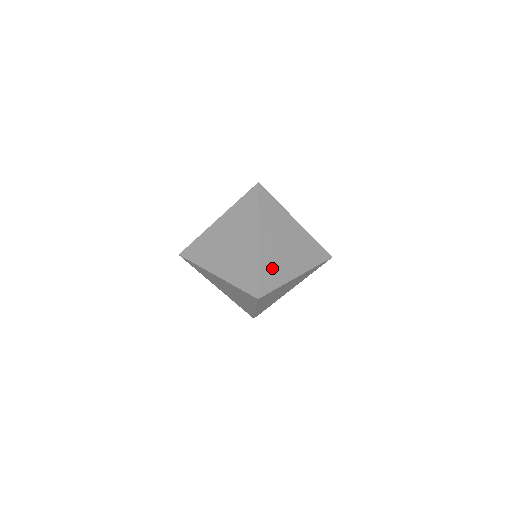
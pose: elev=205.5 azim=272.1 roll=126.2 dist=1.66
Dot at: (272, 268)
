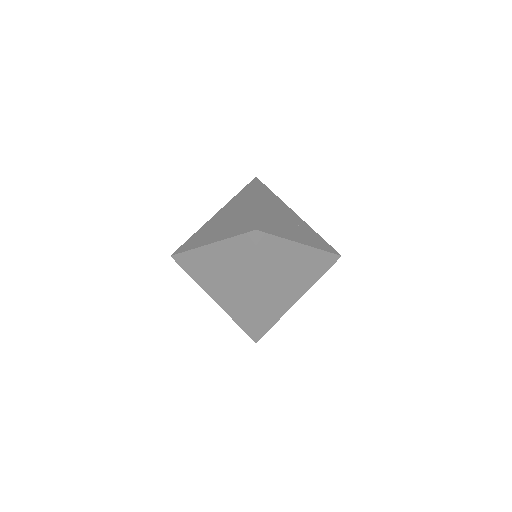
Dot at: (271, 309)
